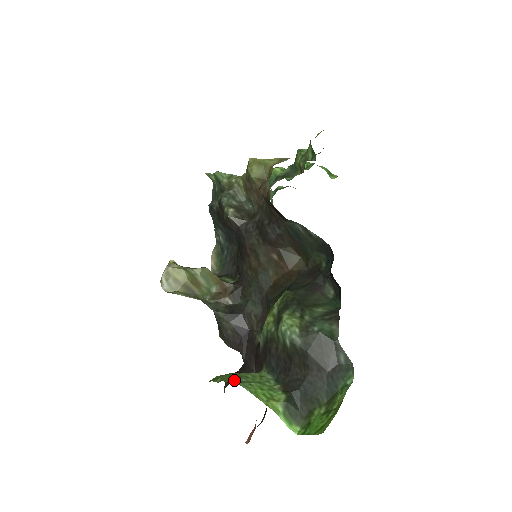
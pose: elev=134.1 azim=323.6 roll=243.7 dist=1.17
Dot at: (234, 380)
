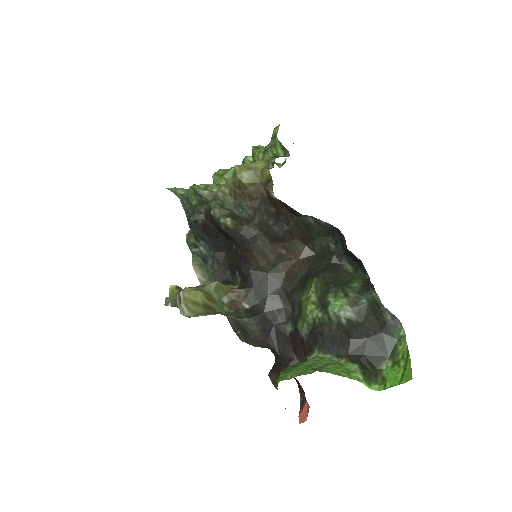
Dot at: (309, 370)
